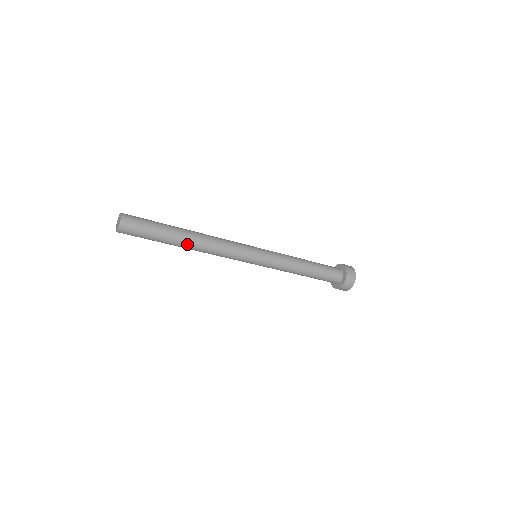
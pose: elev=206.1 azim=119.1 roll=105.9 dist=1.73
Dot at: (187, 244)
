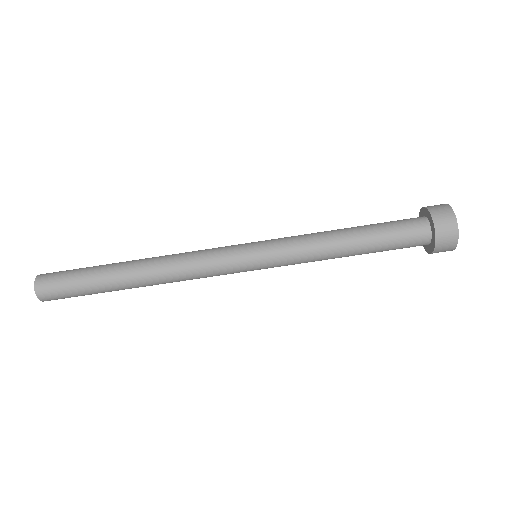
Dot at: (135, 281)
